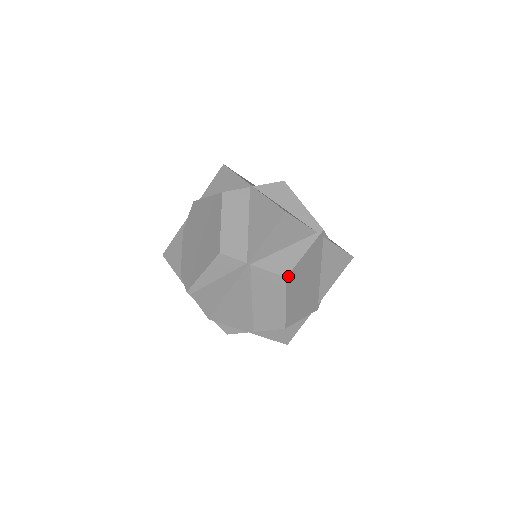
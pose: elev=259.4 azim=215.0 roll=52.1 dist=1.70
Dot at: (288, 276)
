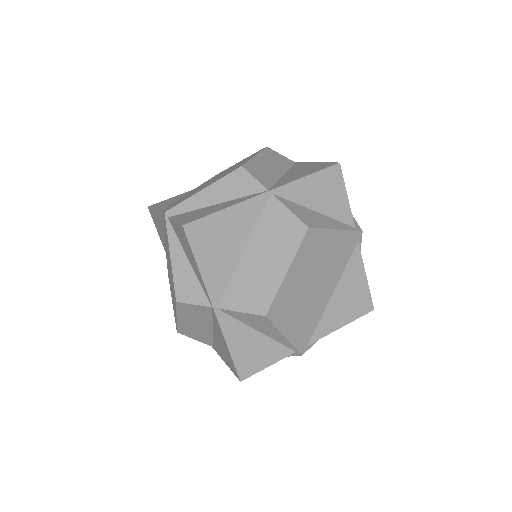
Dot at: (311, 230)
